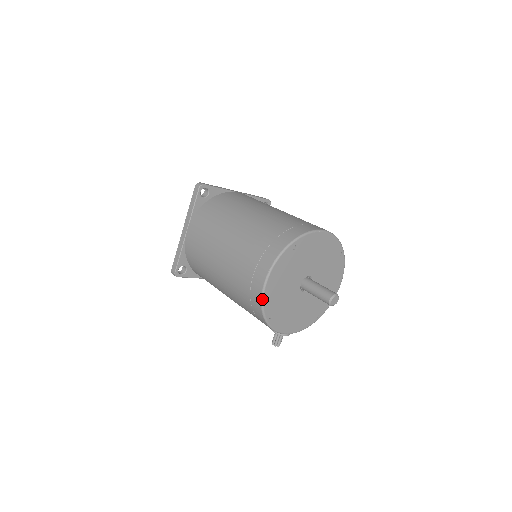
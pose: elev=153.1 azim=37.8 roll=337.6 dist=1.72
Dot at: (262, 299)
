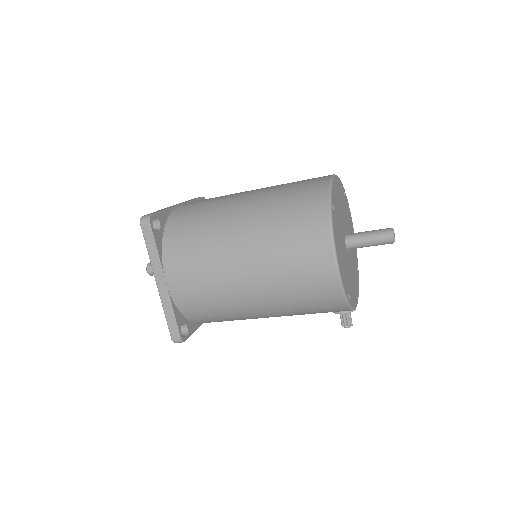
Dot at: (341, 283)
